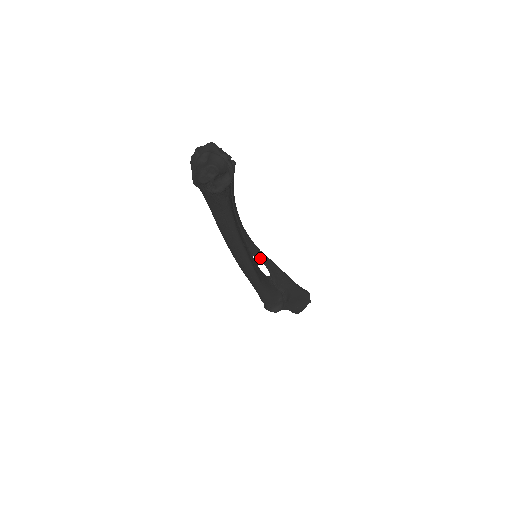
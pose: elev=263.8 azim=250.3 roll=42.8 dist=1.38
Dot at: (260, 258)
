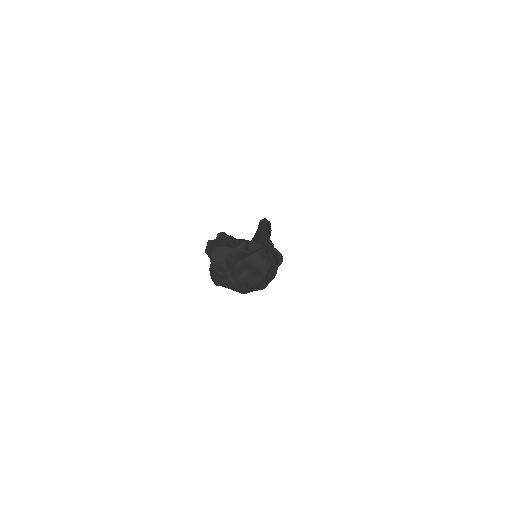
Dot at: occluded
